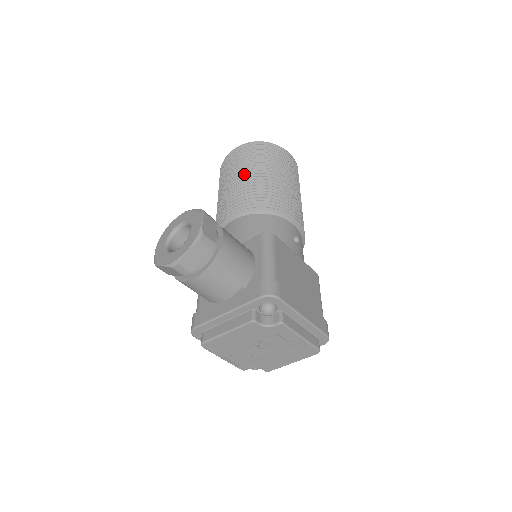
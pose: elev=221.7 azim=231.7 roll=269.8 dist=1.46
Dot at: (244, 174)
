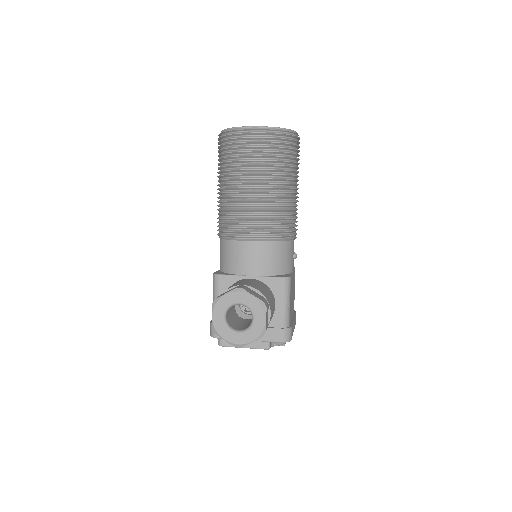
Dot at: (265, 184)
